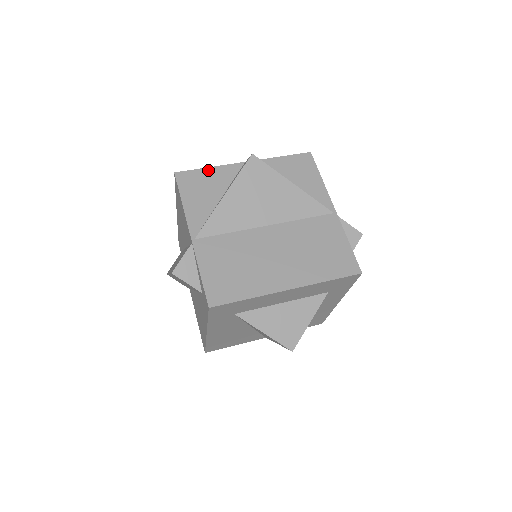
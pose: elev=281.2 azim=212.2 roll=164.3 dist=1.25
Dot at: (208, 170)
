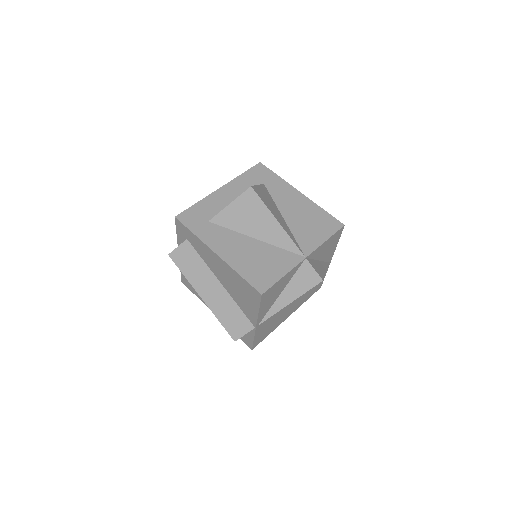
Dot at: (282, 279)
